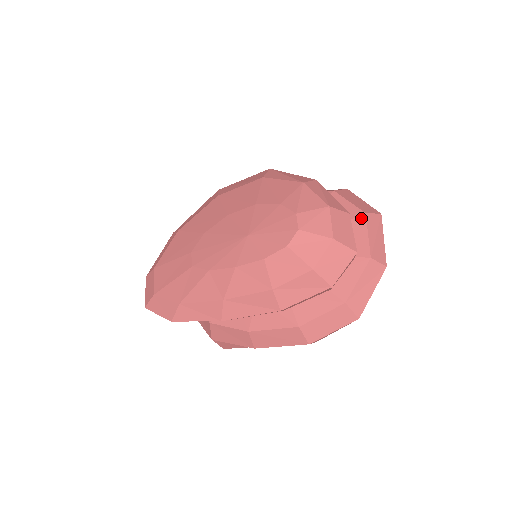
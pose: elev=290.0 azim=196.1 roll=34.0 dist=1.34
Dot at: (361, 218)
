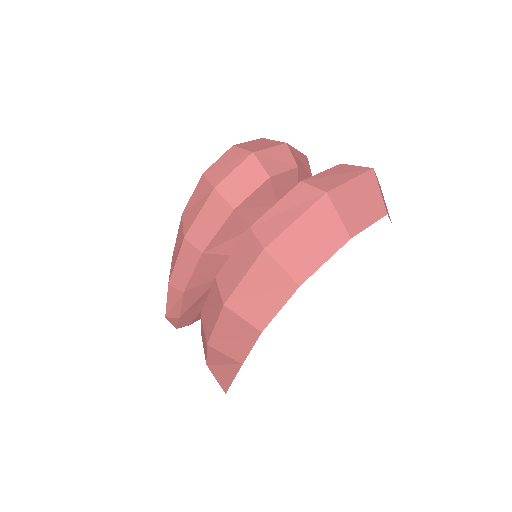
Dot at: occluded
